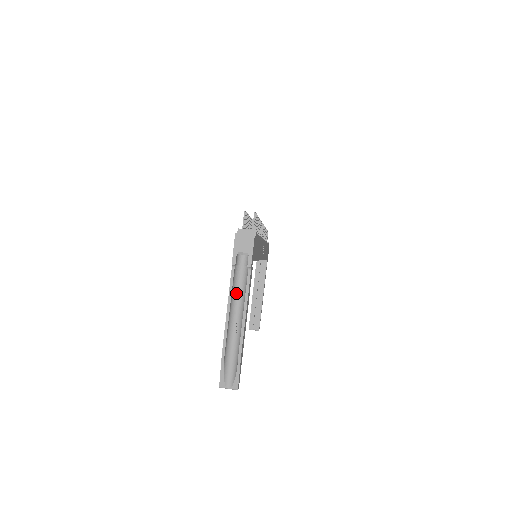
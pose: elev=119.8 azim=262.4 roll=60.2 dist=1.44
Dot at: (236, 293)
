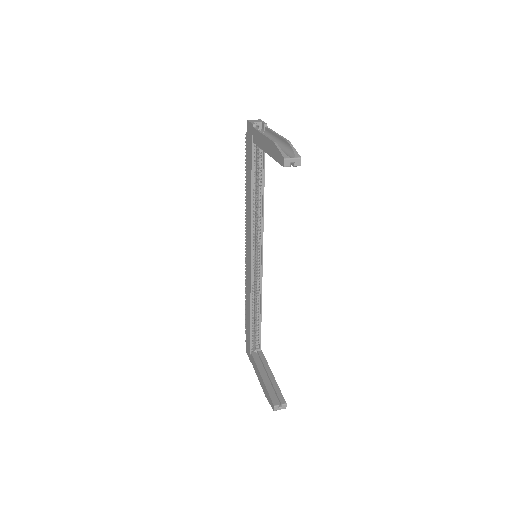
Dot at: occluded
